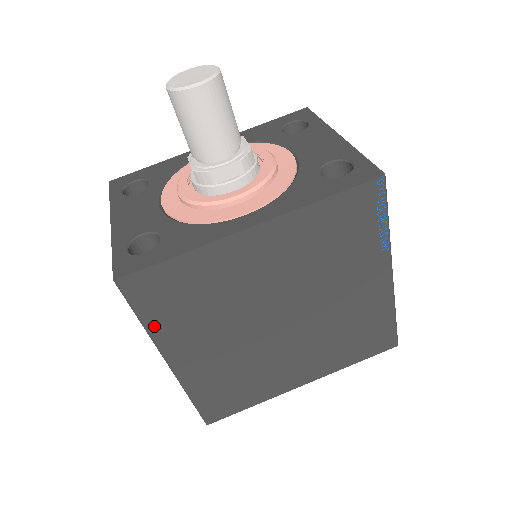
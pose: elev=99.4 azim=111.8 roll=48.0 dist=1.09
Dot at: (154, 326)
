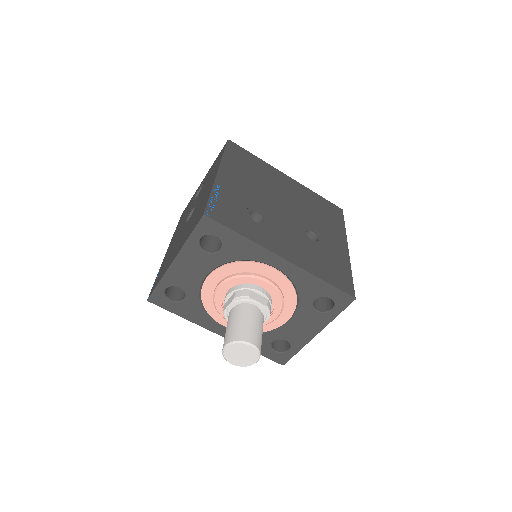
Dot at: occluded
